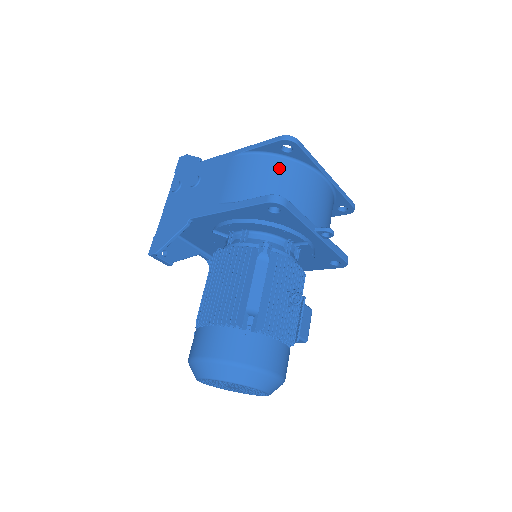
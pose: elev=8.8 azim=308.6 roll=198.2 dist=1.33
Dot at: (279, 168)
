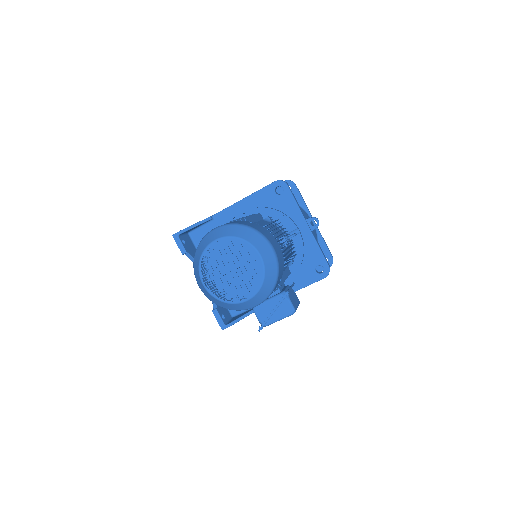
Dot at: occluded
